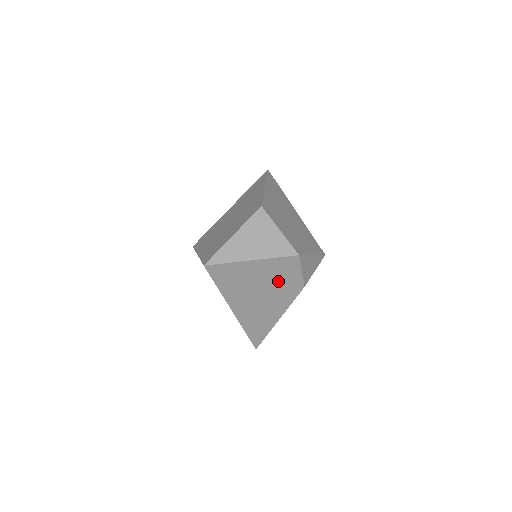
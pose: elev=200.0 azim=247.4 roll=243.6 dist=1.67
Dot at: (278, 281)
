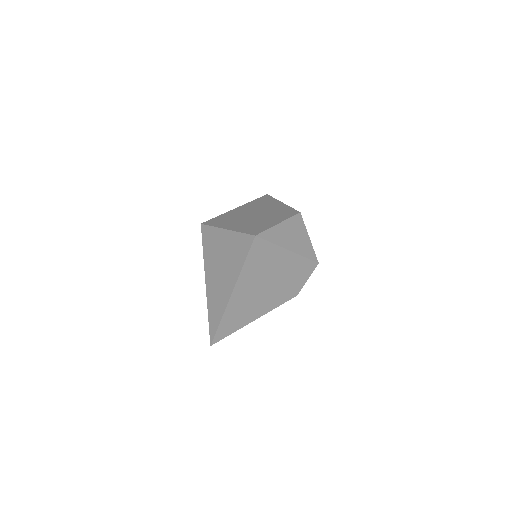
Dot at: (287, 280)
